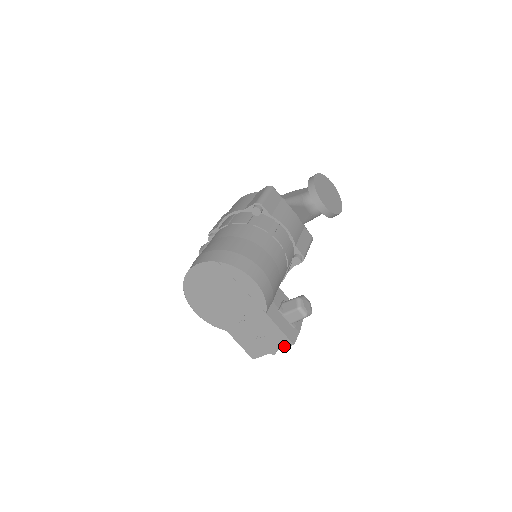
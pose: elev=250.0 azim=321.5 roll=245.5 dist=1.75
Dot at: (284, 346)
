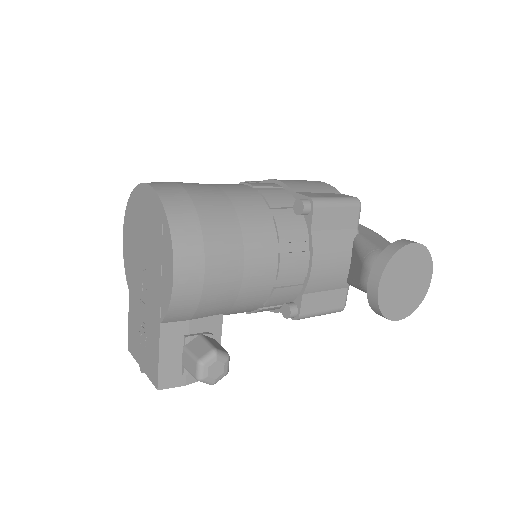
Dot at: (151, 378)
